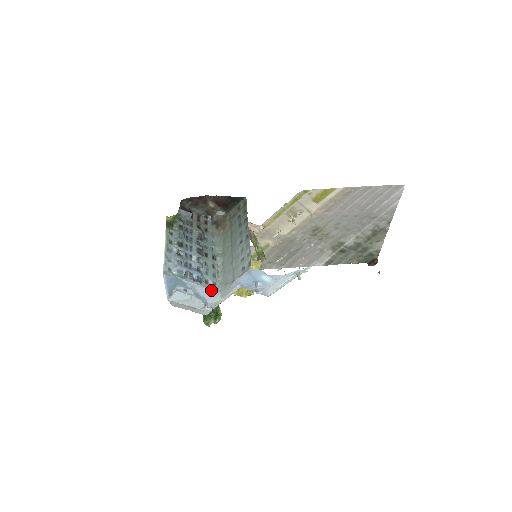
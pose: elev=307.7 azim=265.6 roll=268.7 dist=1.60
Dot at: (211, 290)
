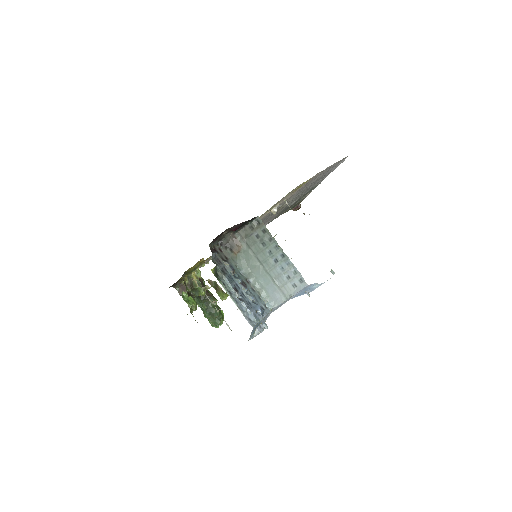
Dot at: (269, 313)
